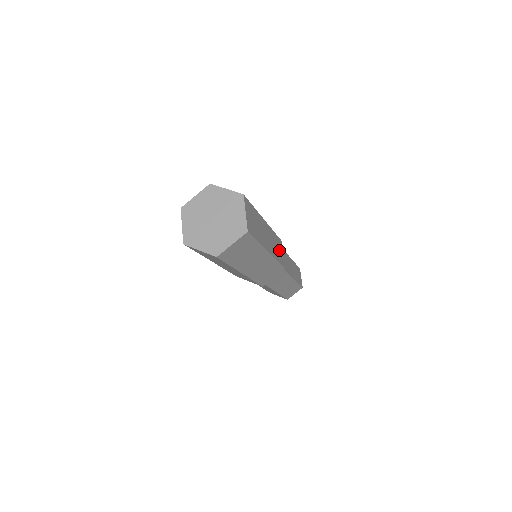
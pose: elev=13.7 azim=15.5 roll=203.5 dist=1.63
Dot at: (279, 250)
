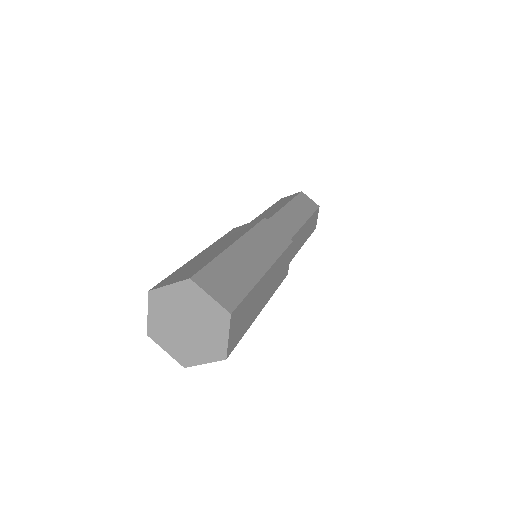
Dot at: (284, 265)
